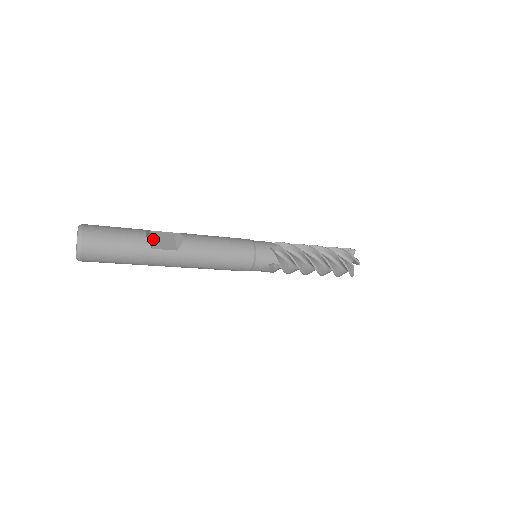
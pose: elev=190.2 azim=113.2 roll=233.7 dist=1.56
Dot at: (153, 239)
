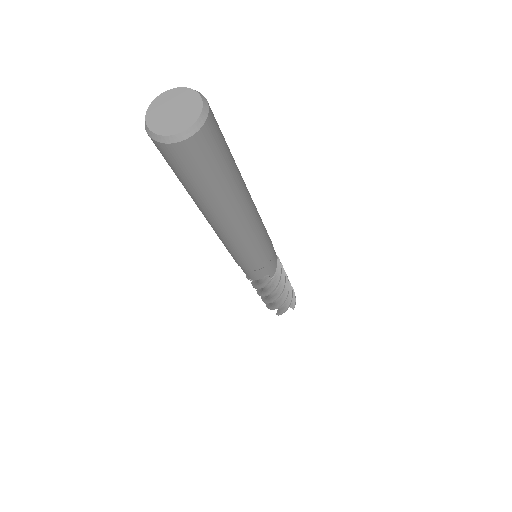
Dot at: occluded
